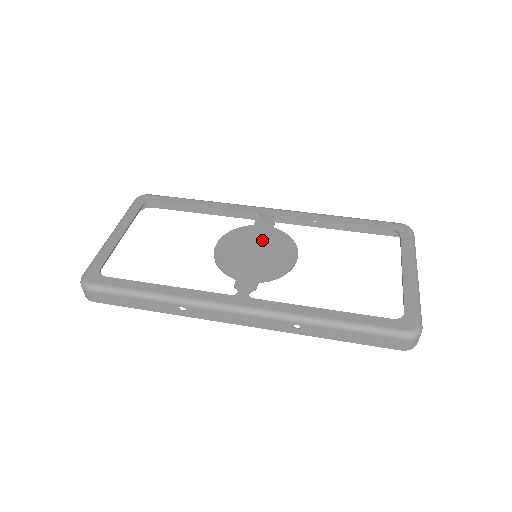
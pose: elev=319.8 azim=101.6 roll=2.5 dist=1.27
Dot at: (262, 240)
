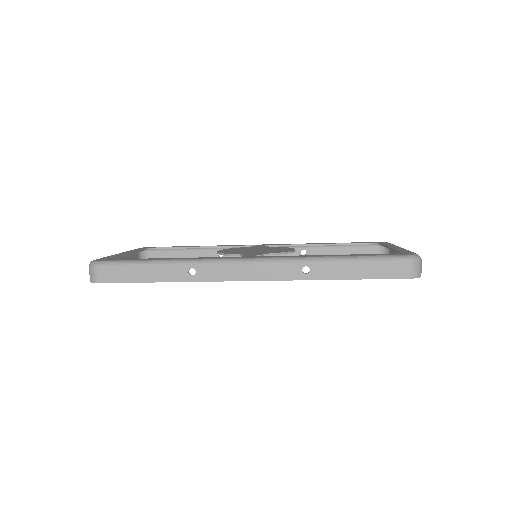
Dot at: (260, 248)
